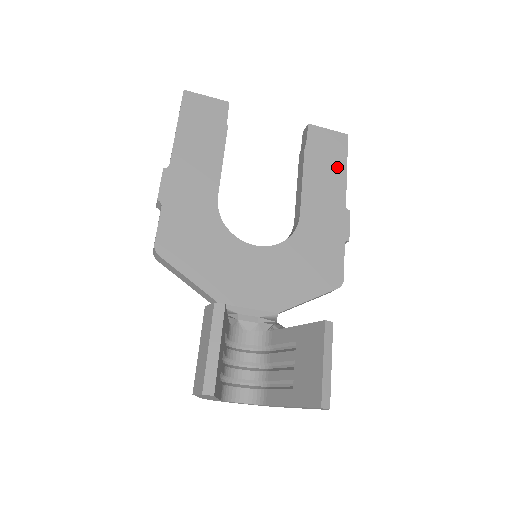
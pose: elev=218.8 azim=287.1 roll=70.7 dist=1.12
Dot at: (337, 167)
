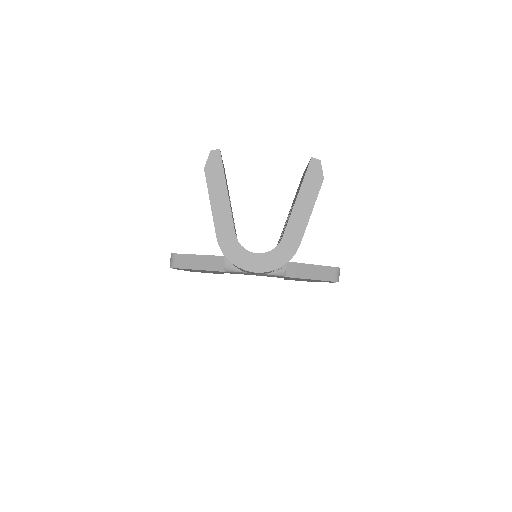
Dot at: occluded
